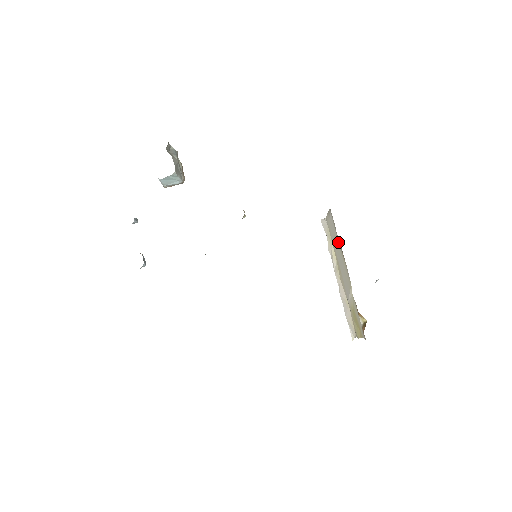
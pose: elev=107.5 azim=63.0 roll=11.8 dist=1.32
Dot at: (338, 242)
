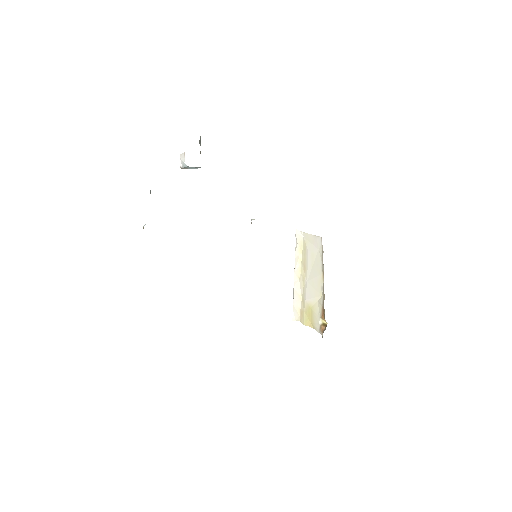
Dot at: (320, 263)
